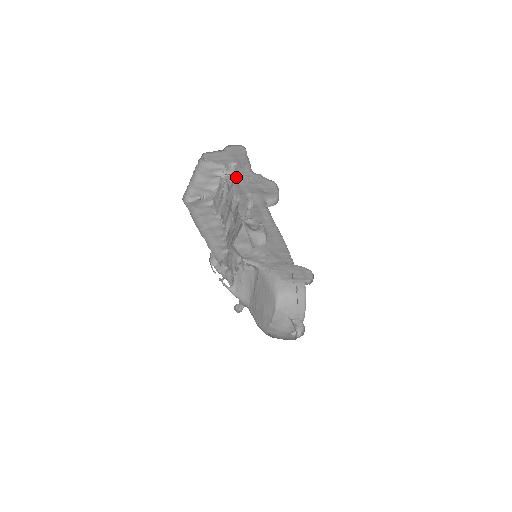
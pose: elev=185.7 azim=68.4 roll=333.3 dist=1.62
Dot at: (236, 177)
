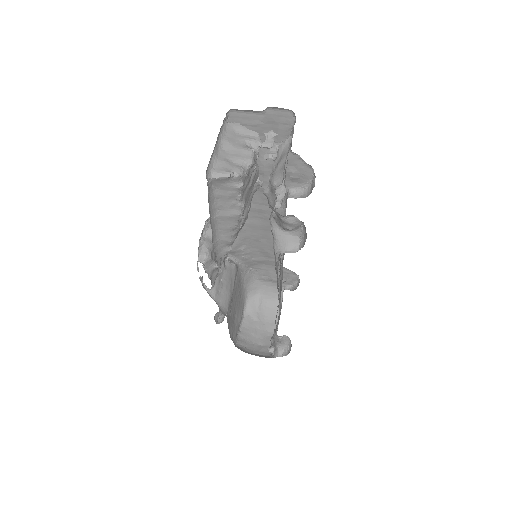
Dot at: (278, 154)
